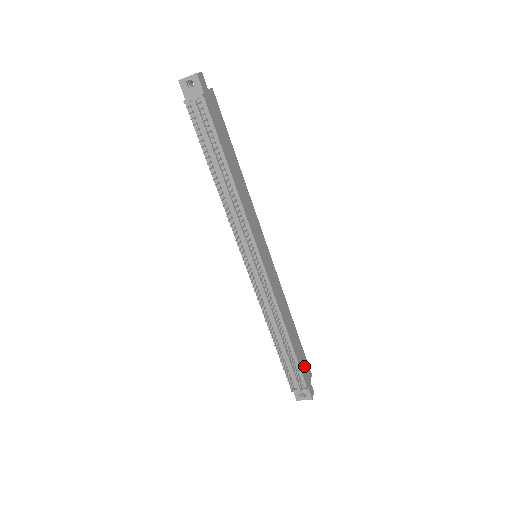
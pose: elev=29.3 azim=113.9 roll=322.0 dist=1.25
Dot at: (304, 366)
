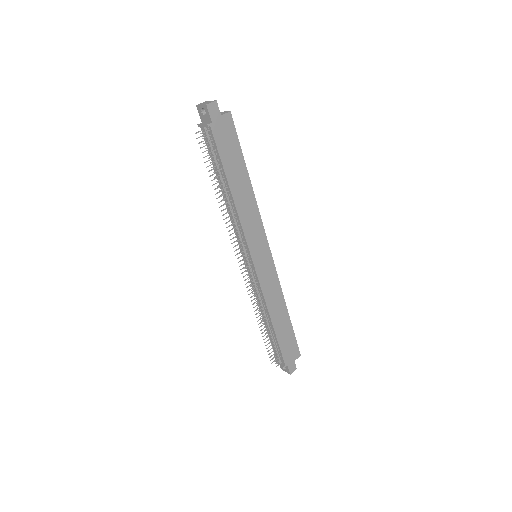
Dot at: (289, 348)
